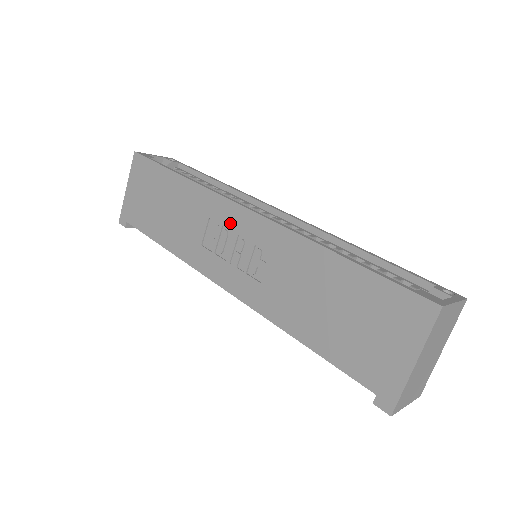
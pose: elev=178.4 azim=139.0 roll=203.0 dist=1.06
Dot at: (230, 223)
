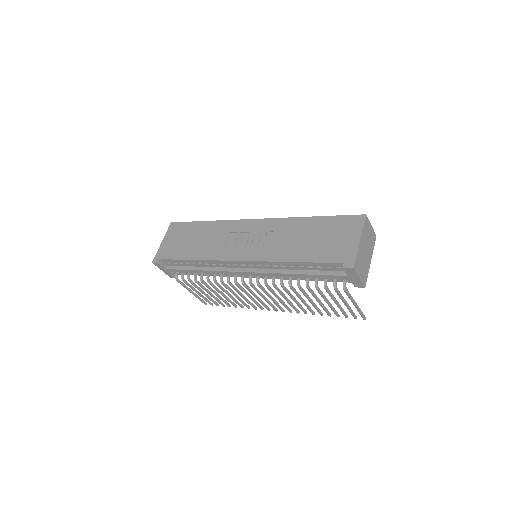
Dot at: (245, 229)
